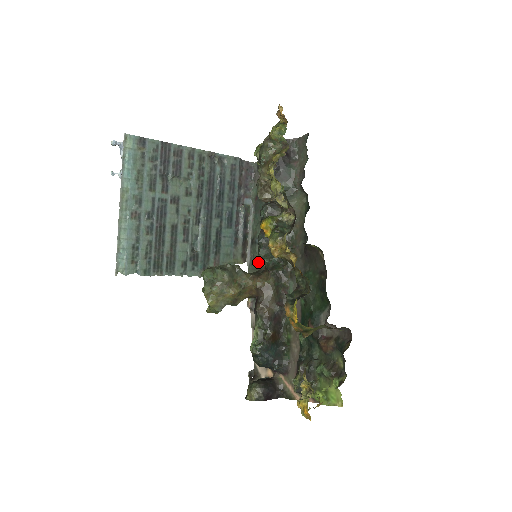
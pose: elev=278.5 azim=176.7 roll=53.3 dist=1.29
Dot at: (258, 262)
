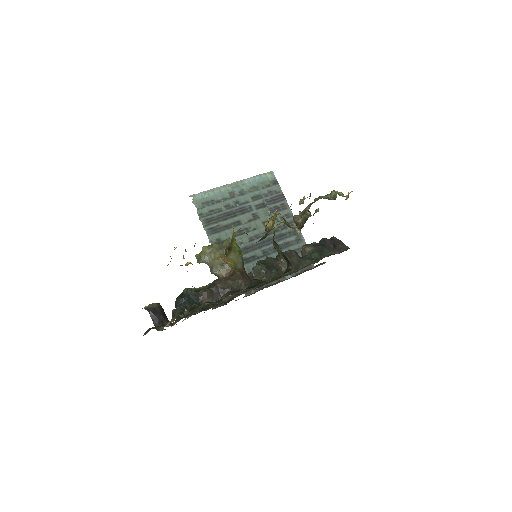
Dot at: occluded
